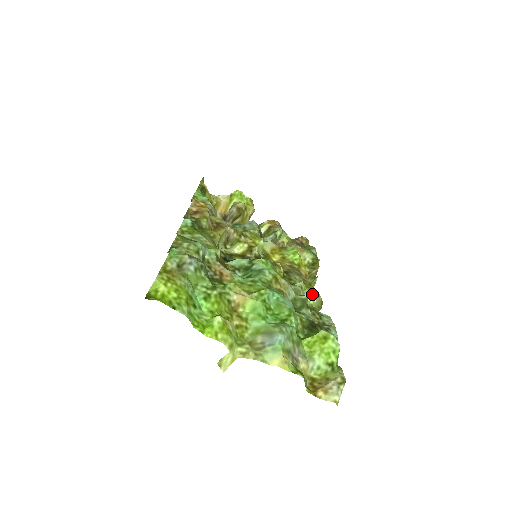
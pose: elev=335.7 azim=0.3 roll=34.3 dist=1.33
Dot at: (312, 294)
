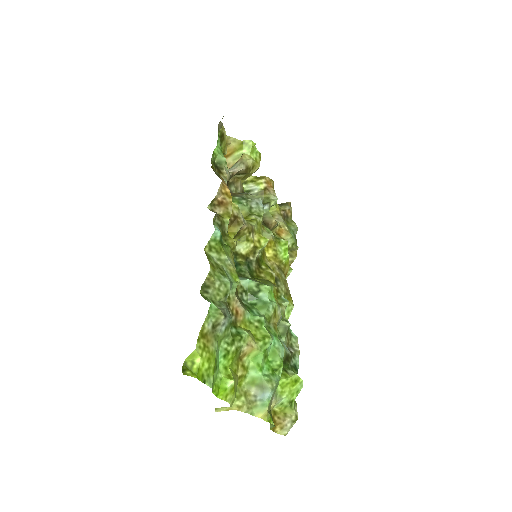
Dot at: (290, 308)
